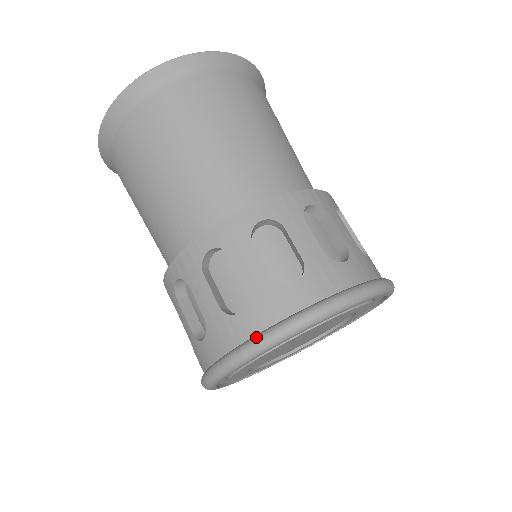
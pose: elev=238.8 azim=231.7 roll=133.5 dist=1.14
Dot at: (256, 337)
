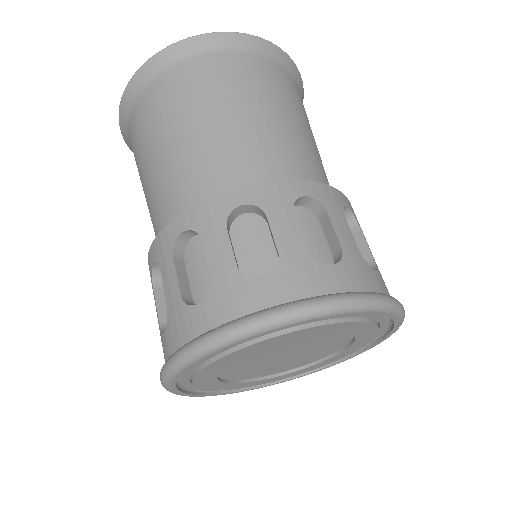
Dot at: (166, 361)
